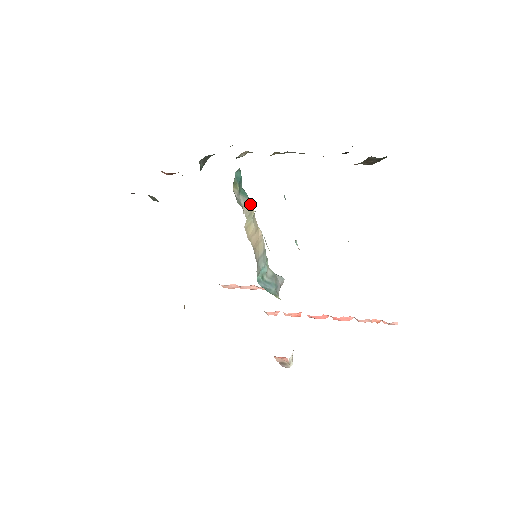
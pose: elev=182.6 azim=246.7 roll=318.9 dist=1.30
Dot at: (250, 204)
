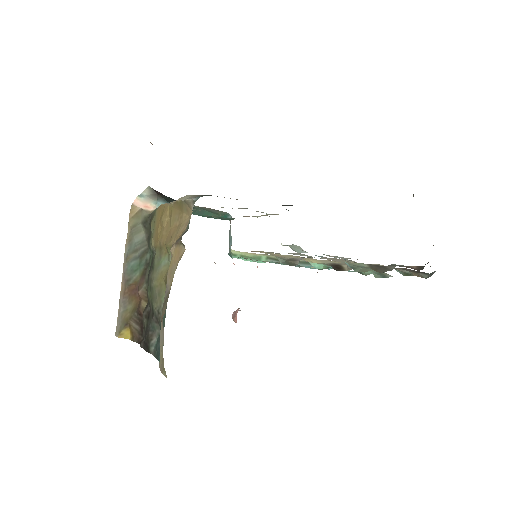
Dot at: occluded
